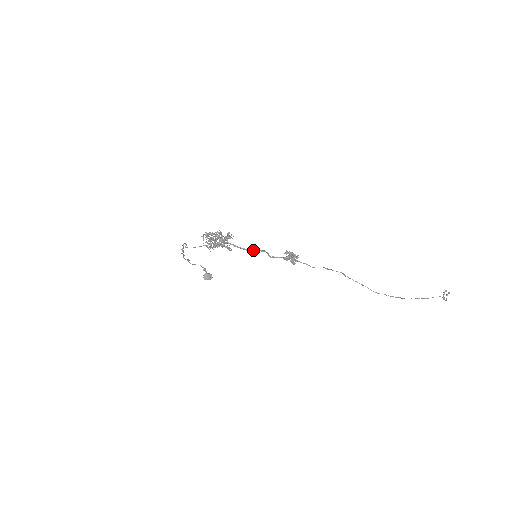
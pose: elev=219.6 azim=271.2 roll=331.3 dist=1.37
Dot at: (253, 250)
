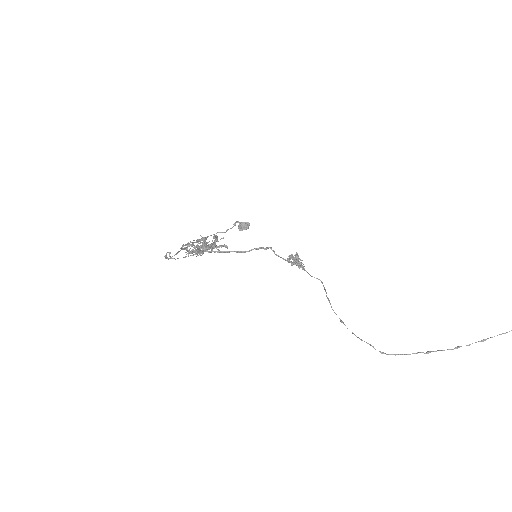
Dot at: (252, 249)
